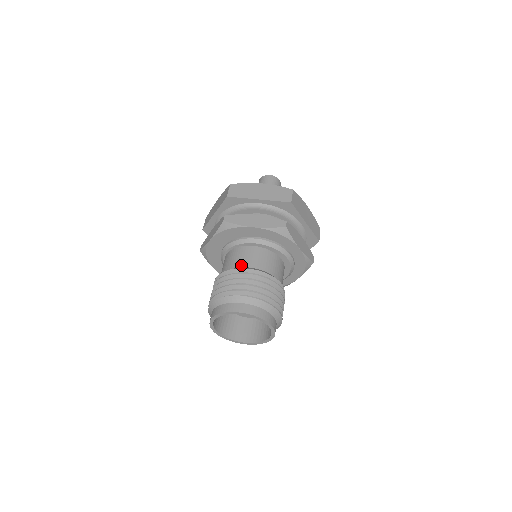
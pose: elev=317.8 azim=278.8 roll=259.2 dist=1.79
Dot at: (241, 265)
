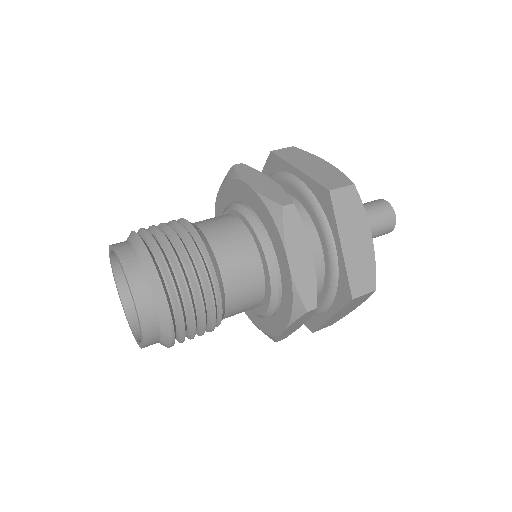
Dot at: (199, 223)
